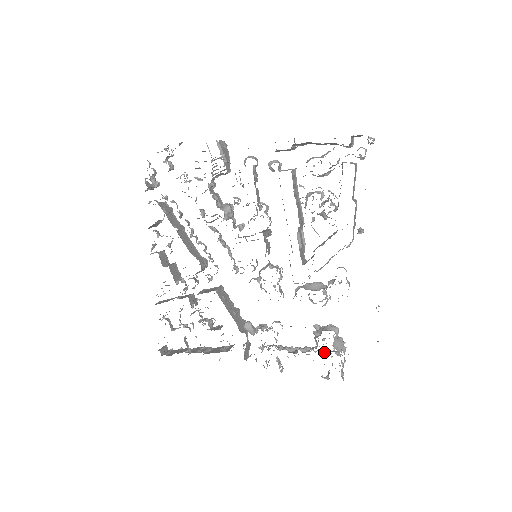
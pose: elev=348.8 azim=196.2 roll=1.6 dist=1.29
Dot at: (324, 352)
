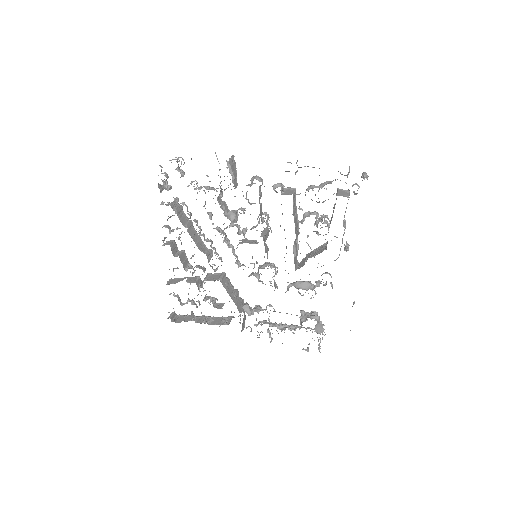
Dot at: (306, 329)
